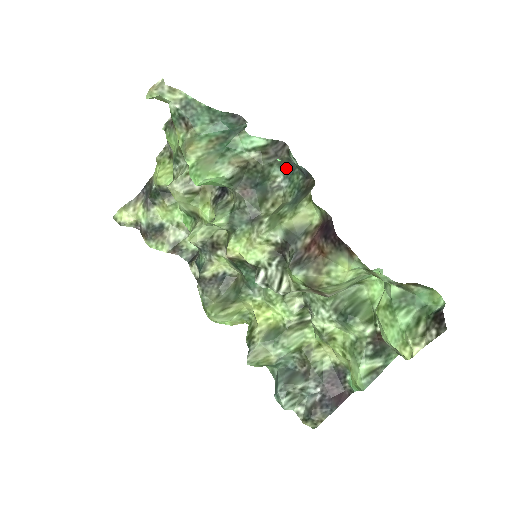
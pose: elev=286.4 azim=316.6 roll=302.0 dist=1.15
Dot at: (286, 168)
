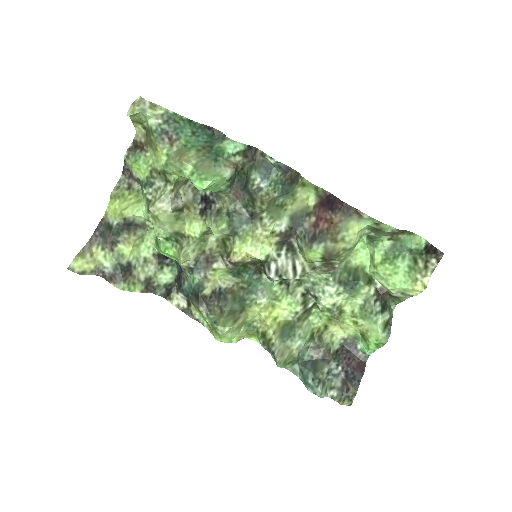
Dot at: (262, 170)
